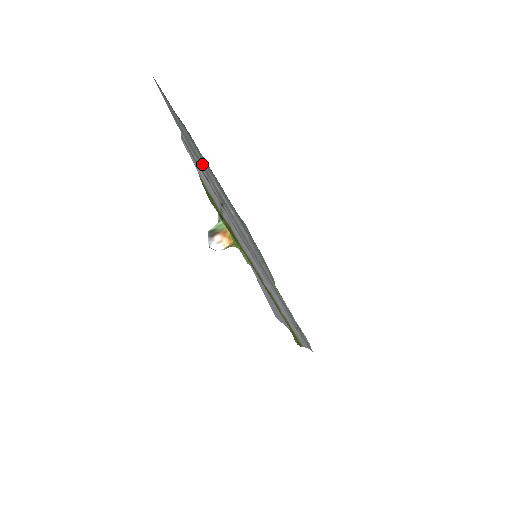
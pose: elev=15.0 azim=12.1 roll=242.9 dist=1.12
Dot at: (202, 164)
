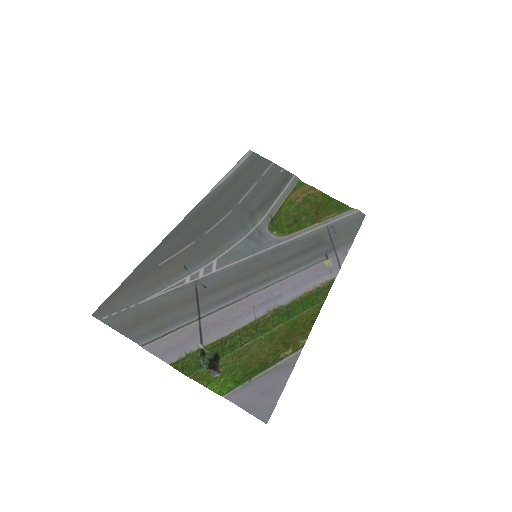
Dot at: (166, 308)
